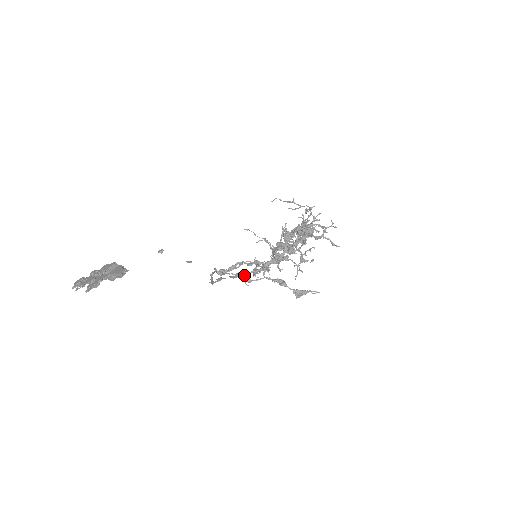
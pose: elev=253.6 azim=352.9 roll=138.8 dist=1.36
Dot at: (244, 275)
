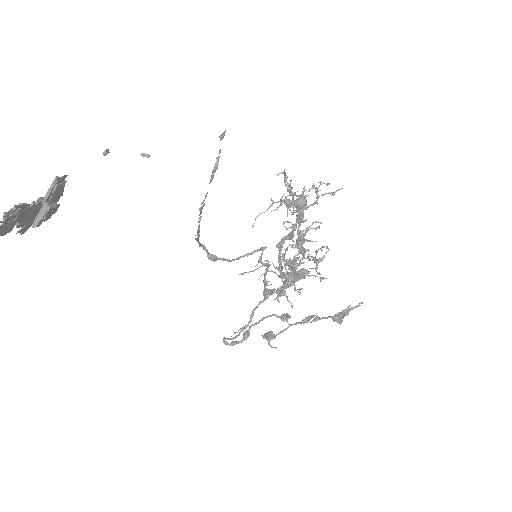
Dot at: (264, 336)
